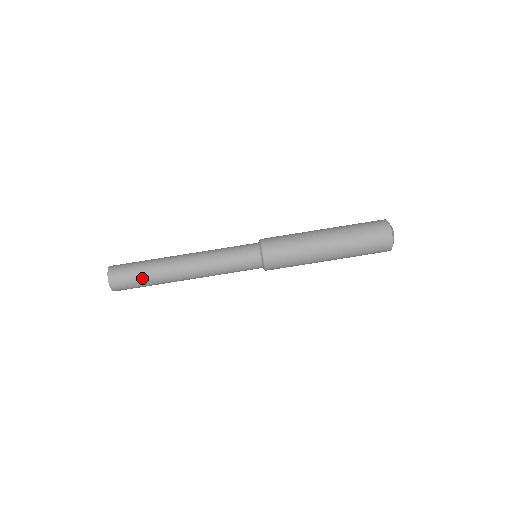
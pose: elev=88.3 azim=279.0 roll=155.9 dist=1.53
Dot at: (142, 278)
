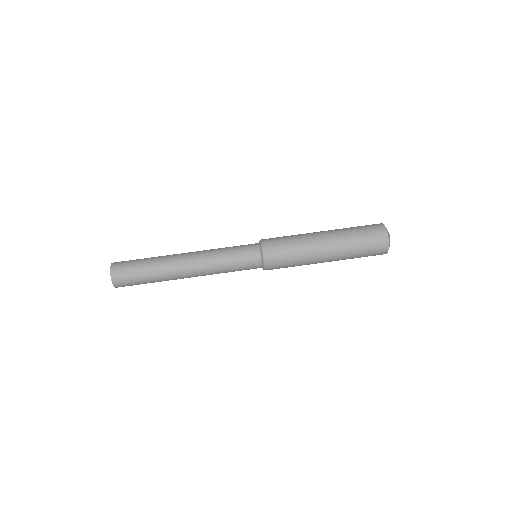
Dot at: (143, 267)
